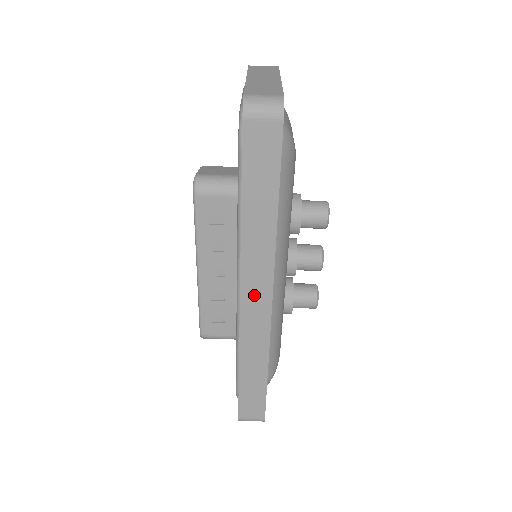
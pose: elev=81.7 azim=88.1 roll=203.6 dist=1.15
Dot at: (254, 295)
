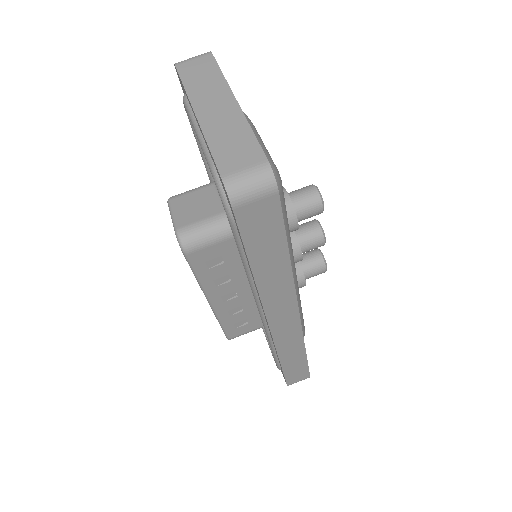
Dot at: (281, 319)
